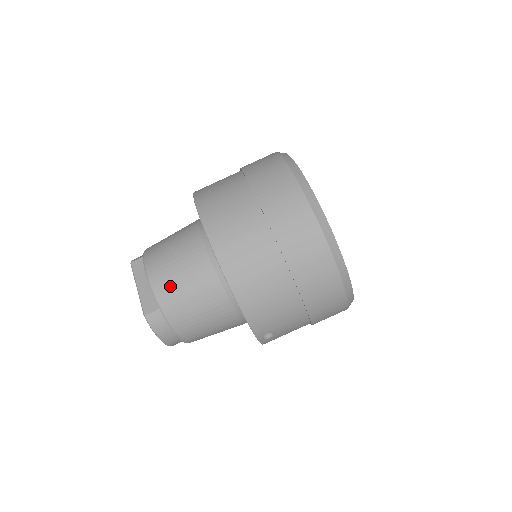
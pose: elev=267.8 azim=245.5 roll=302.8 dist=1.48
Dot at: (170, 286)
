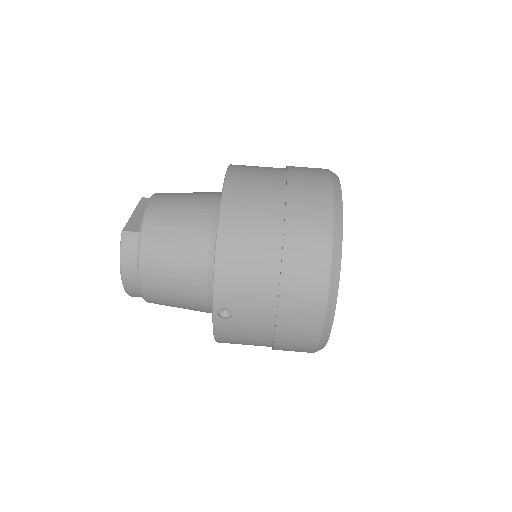
Dot at: (163, 215)
